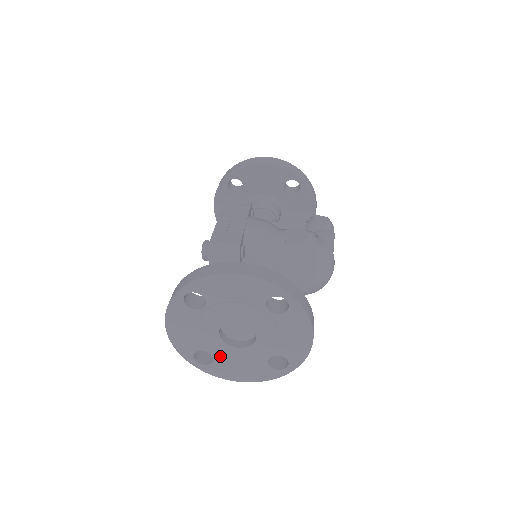
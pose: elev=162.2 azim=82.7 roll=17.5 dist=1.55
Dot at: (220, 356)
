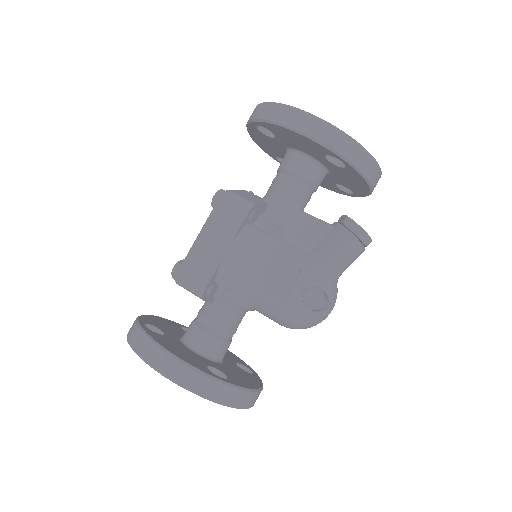
Dot at: occluded
